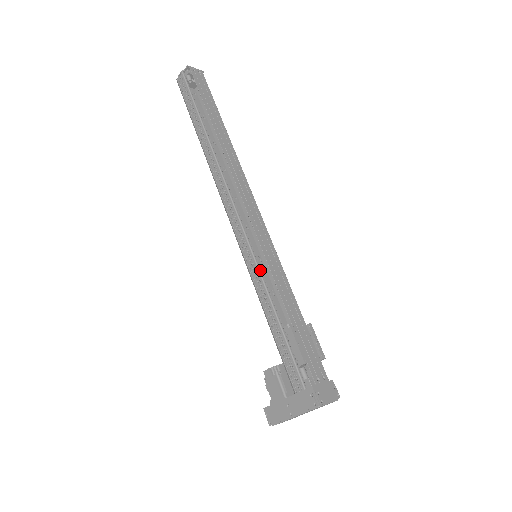
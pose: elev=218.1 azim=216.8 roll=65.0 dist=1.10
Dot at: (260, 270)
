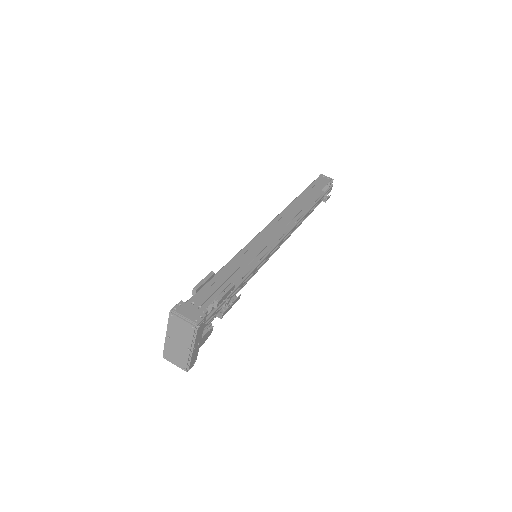
Dot at: occluded
